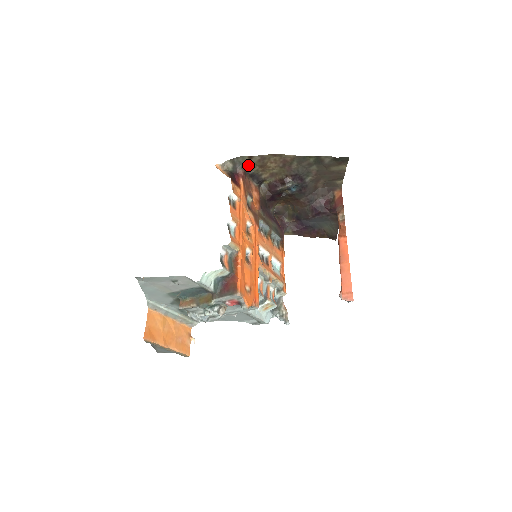
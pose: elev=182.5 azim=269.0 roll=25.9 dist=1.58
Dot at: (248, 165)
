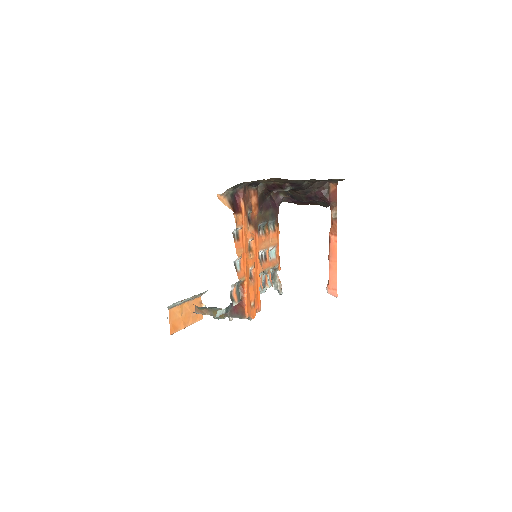
Dot at: occluded
